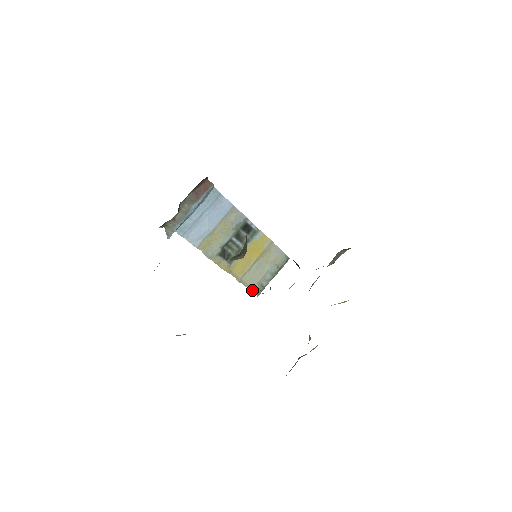
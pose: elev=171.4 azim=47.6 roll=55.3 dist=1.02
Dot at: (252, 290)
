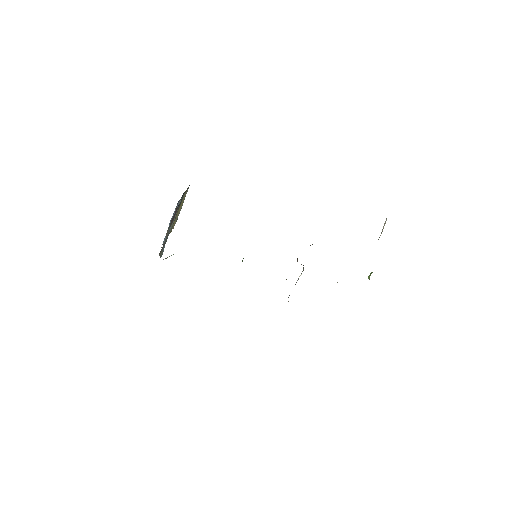
Dot at: occluded
